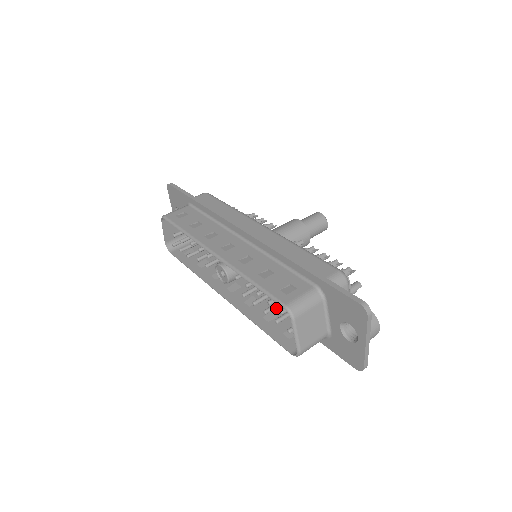
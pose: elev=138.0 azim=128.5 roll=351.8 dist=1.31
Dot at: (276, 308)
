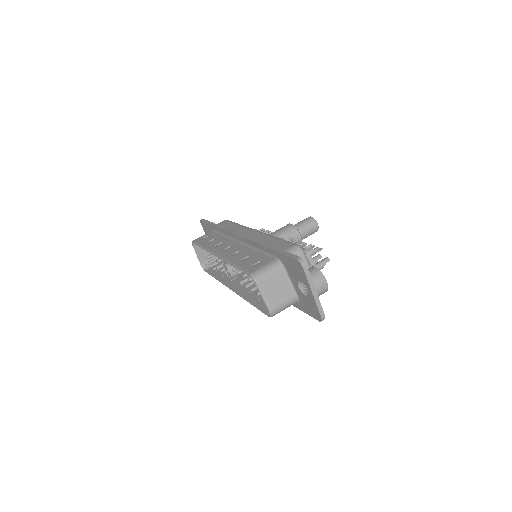
Dot at: occluded
